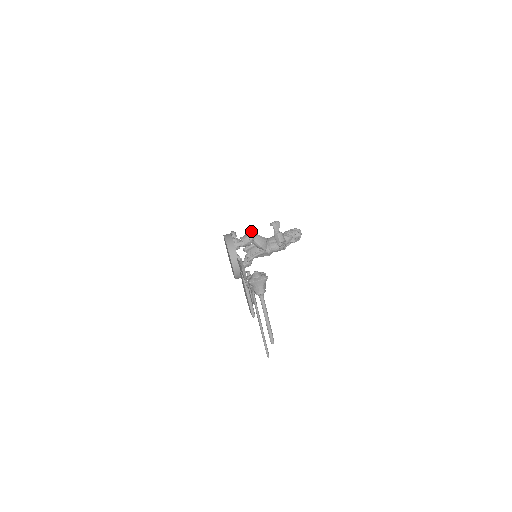
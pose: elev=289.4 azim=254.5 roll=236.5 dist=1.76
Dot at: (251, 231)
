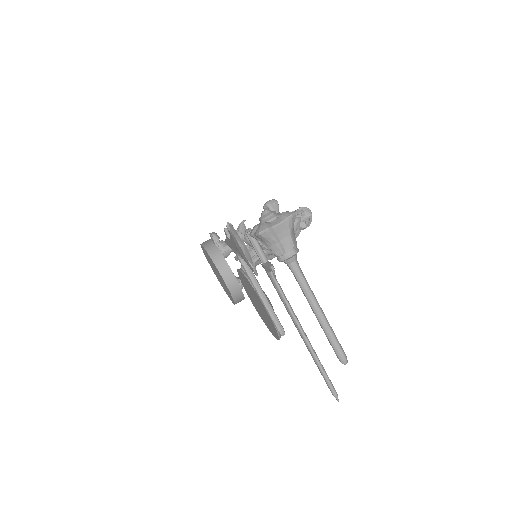
Dot at: occluded
